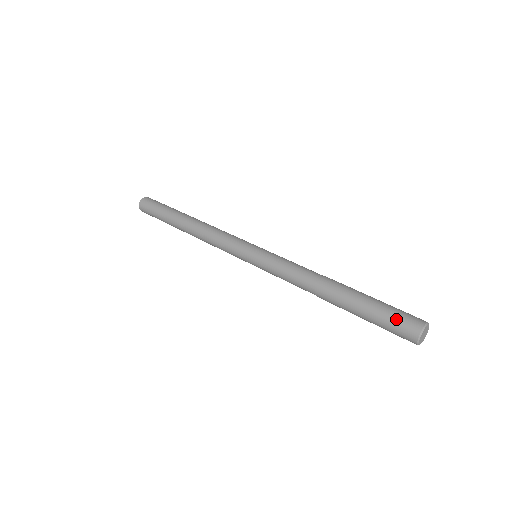
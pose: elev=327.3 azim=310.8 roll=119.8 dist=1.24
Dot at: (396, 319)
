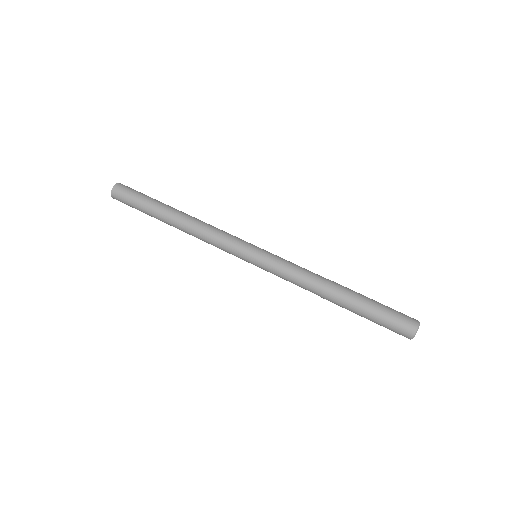
Dot at: (391, 329)
